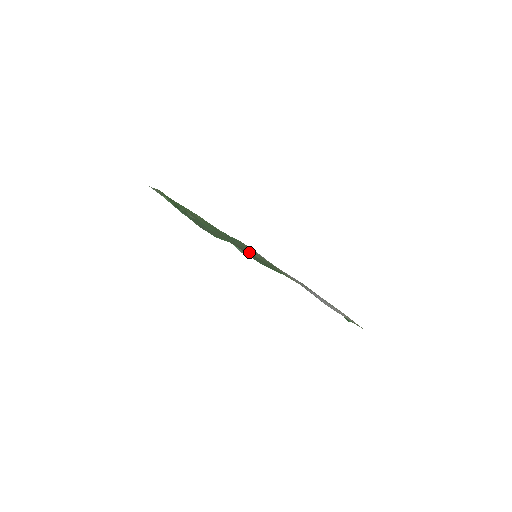
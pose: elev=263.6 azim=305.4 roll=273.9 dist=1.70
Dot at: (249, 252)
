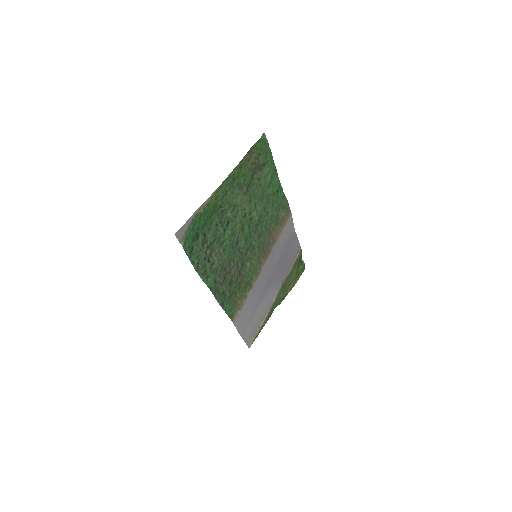
Dot at: (240, 268)
